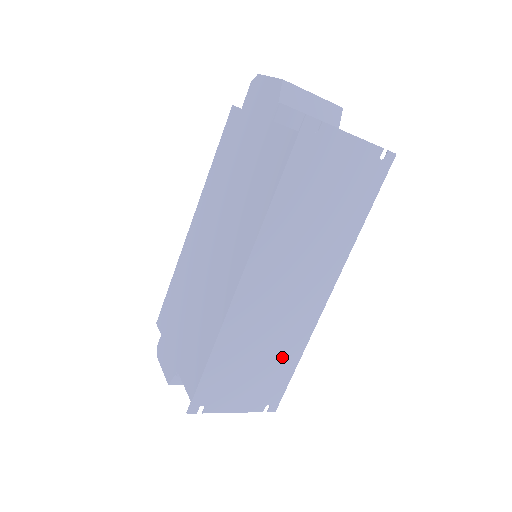
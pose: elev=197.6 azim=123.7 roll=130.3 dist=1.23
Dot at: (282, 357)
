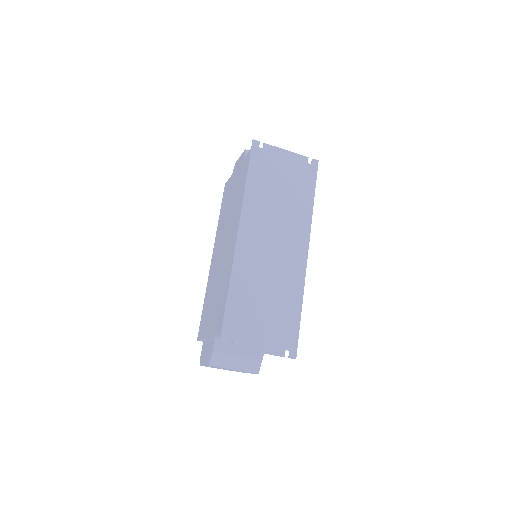
Dot at: (286, 303)
